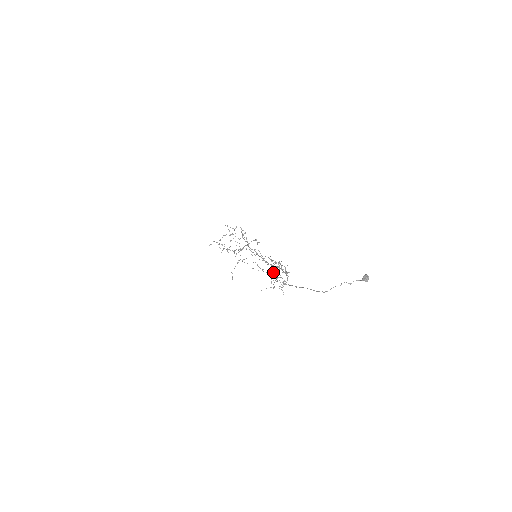
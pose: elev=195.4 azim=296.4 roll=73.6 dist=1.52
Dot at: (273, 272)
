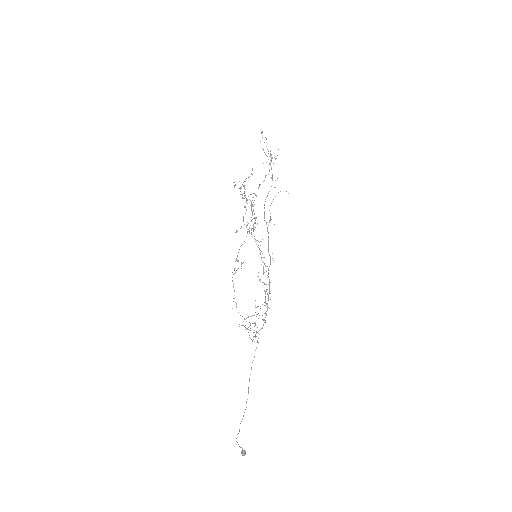
Dot at: (266, 290)
